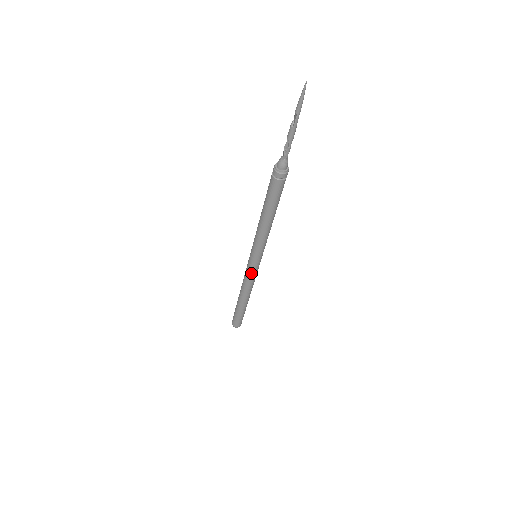
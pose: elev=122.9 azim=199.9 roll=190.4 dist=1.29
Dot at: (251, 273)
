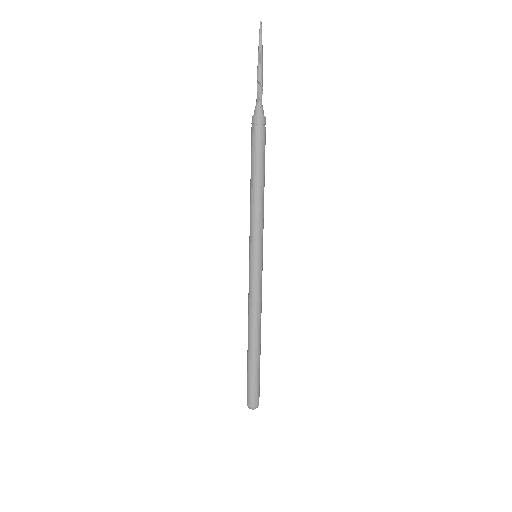
Dot at: (258, 282)
